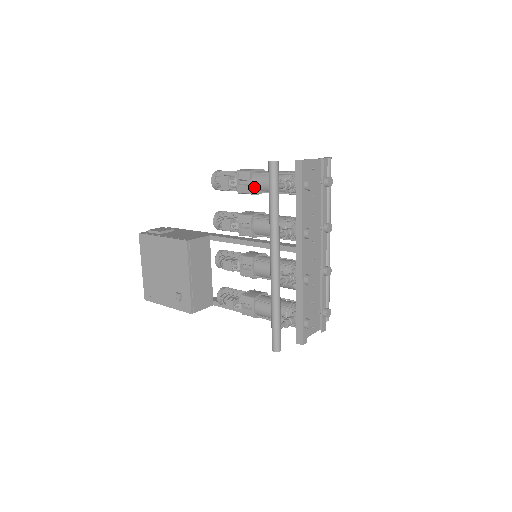
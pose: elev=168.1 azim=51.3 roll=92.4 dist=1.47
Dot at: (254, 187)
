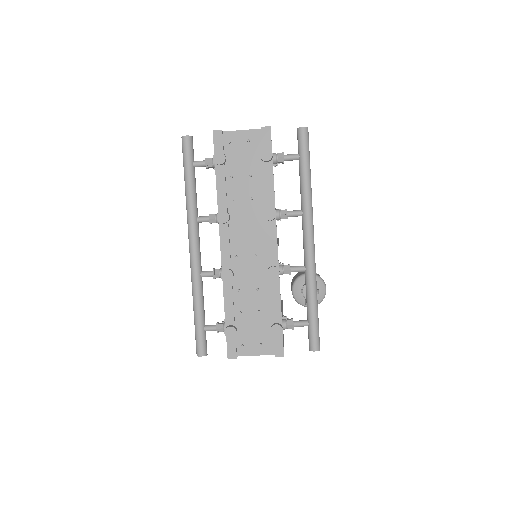
Dot at: occluded
